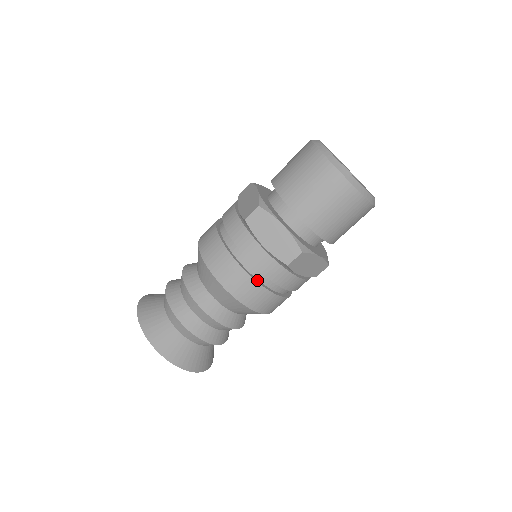
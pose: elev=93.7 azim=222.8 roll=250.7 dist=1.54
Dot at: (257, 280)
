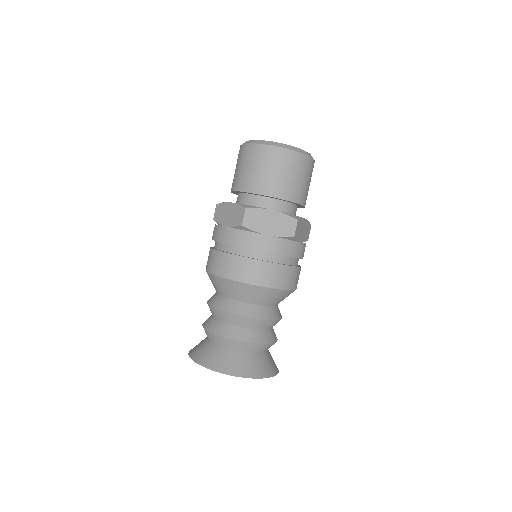
Dot at: (279, 264)
